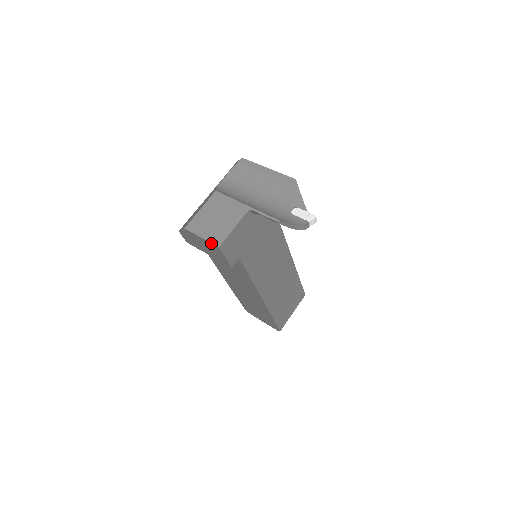
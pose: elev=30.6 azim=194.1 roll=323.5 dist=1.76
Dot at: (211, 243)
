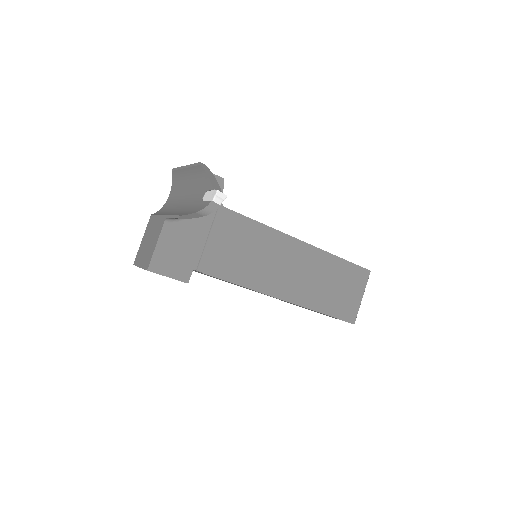
Dot at: (144, 269)
